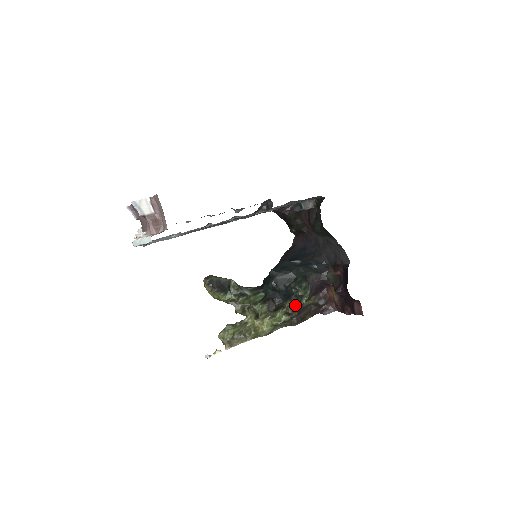
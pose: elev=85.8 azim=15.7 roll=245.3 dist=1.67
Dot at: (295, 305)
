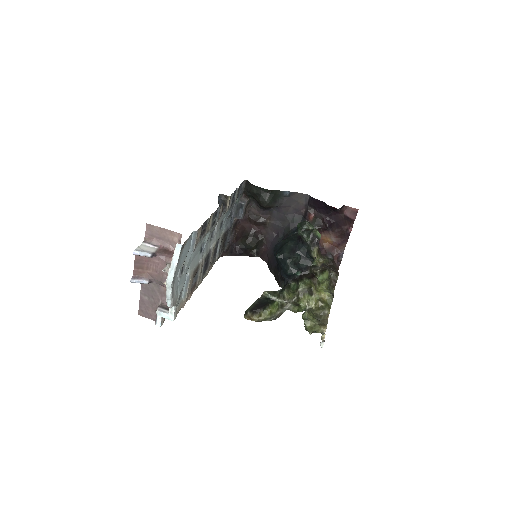
Dot at: (319, 252)
